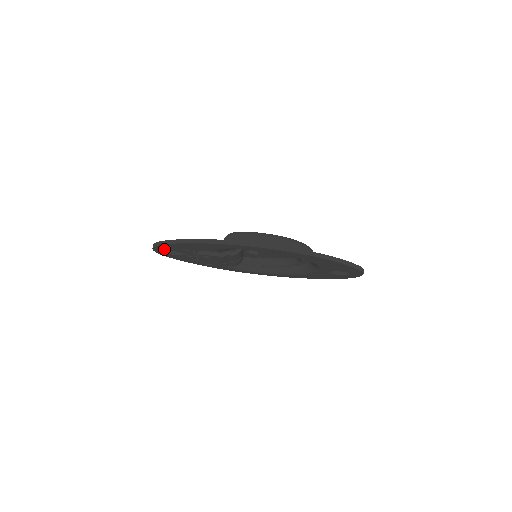
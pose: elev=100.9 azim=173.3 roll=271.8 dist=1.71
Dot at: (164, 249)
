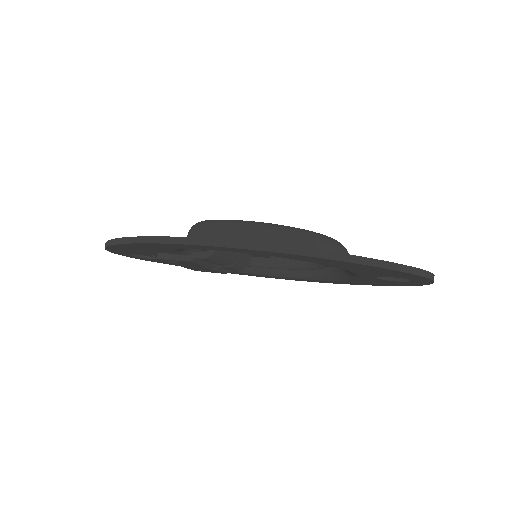
Dot at: (123, 252)
